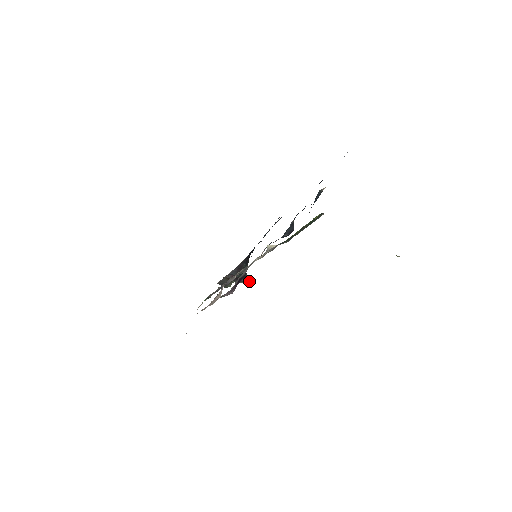
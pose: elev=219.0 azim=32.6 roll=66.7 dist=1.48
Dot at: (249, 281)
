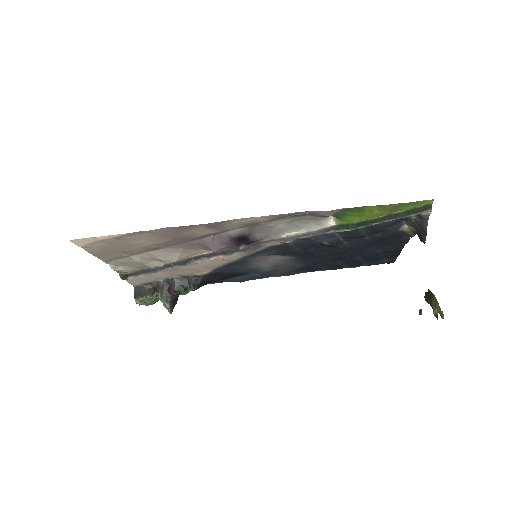
Dot at: (172, 310)
